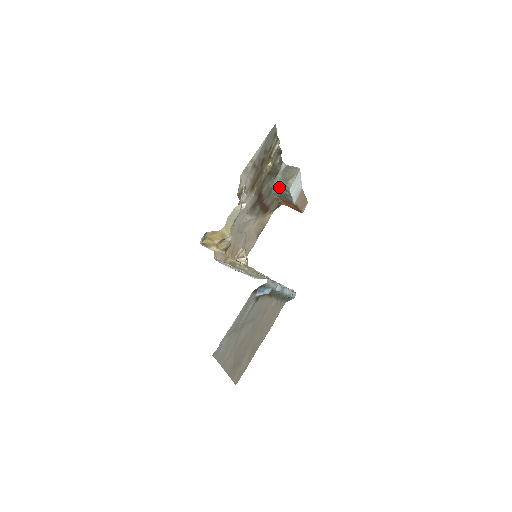
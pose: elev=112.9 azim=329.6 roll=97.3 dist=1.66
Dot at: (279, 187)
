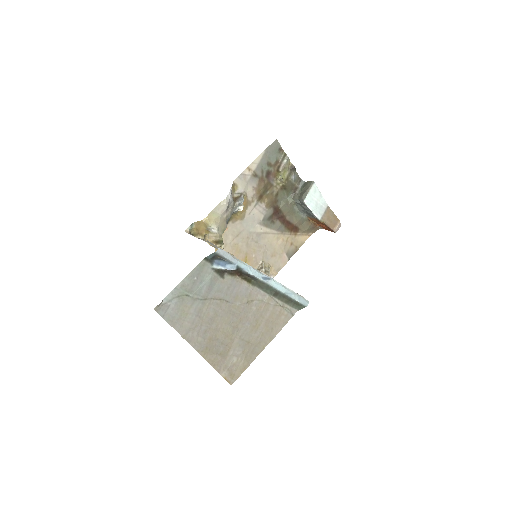
Dot at: (298, 202)
